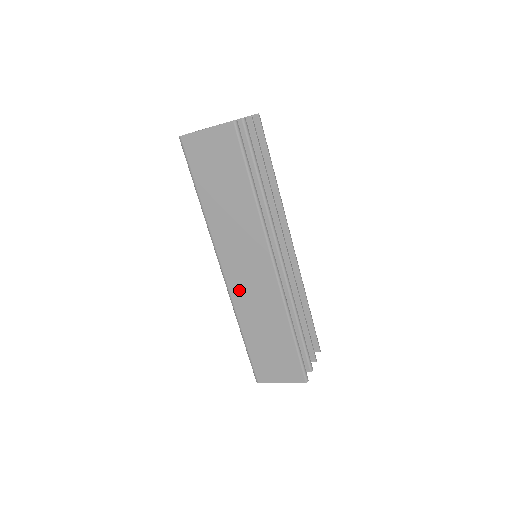
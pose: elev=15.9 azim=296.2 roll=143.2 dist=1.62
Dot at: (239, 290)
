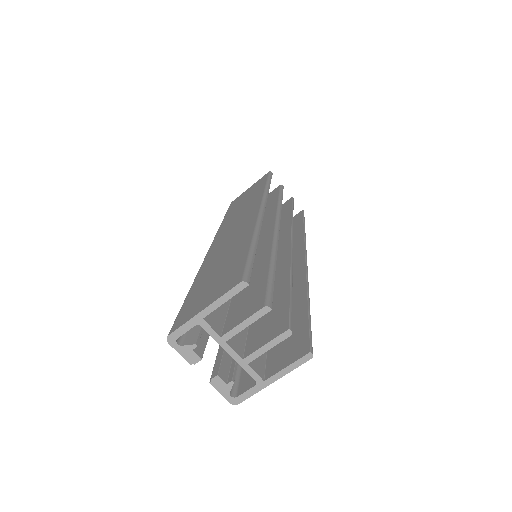
Dot at: (216, 249)
